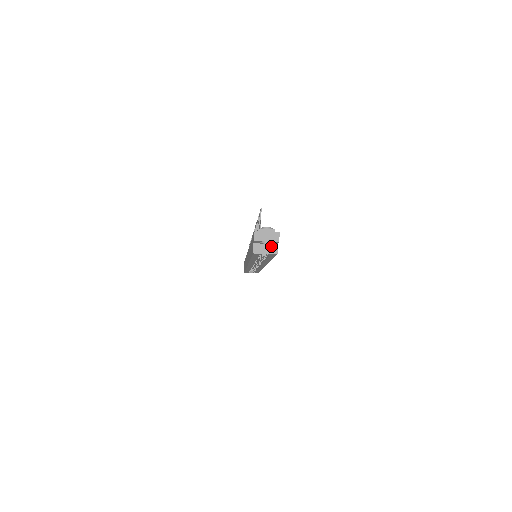
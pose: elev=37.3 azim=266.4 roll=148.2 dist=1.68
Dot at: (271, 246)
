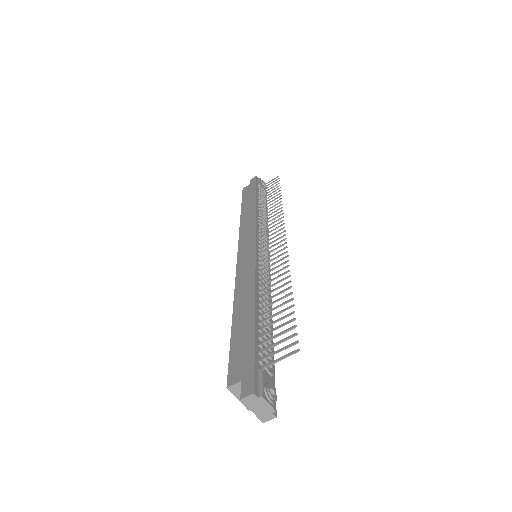
Dot at: occluded
